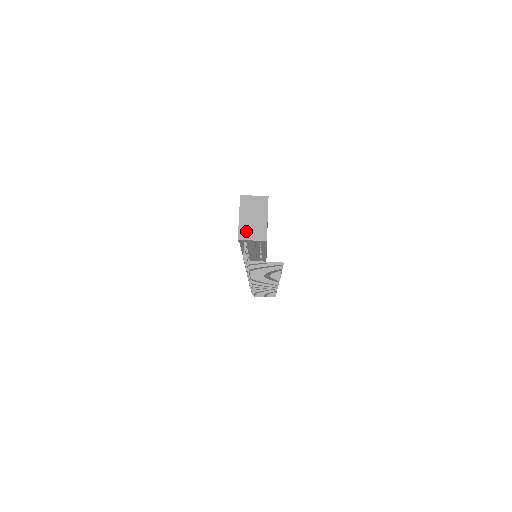
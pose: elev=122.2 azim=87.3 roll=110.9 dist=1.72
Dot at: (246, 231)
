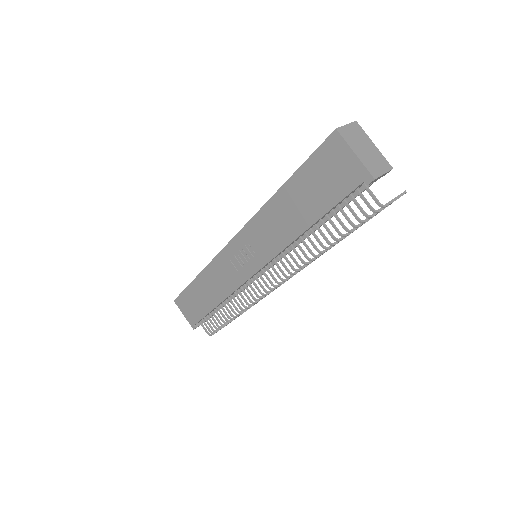
Dot at: (372, 166)
